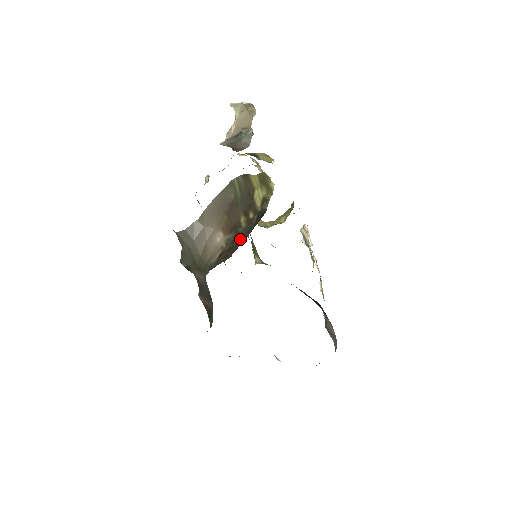
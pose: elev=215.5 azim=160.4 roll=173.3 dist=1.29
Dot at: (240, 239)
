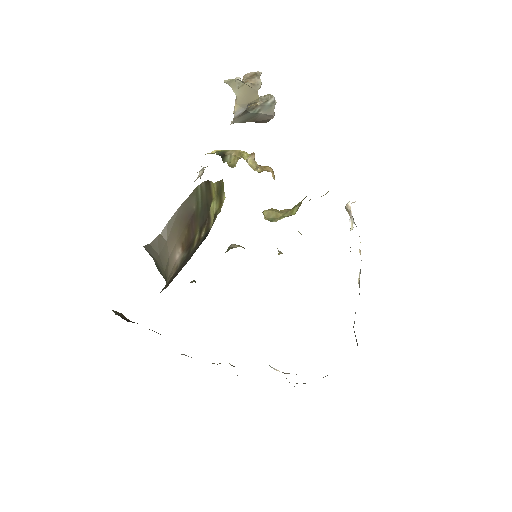
Dot at: (184, 263)
